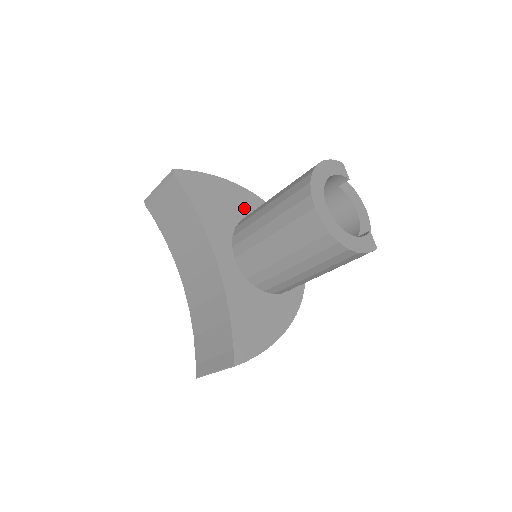
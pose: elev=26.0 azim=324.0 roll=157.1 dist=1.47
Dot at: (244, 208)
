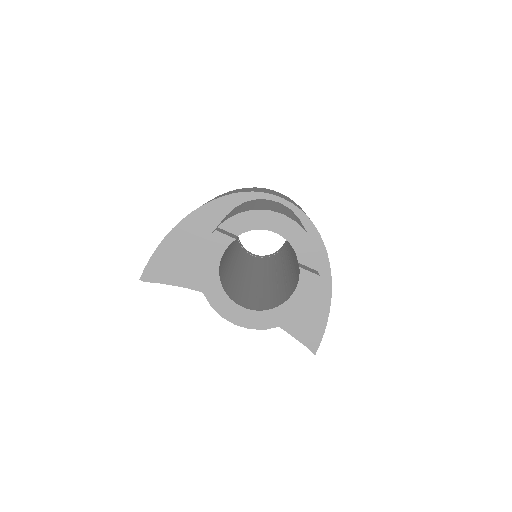
Dot at: (208, 233)
